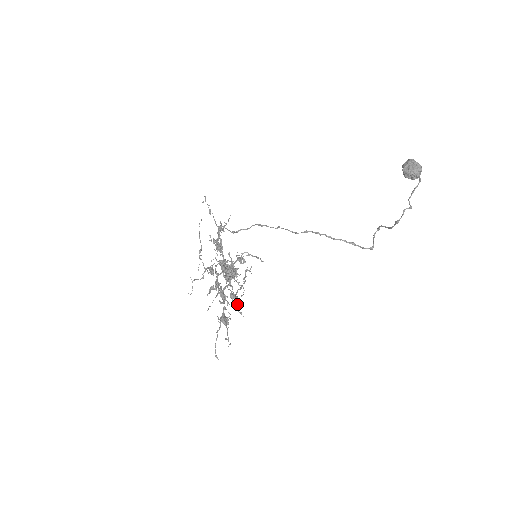
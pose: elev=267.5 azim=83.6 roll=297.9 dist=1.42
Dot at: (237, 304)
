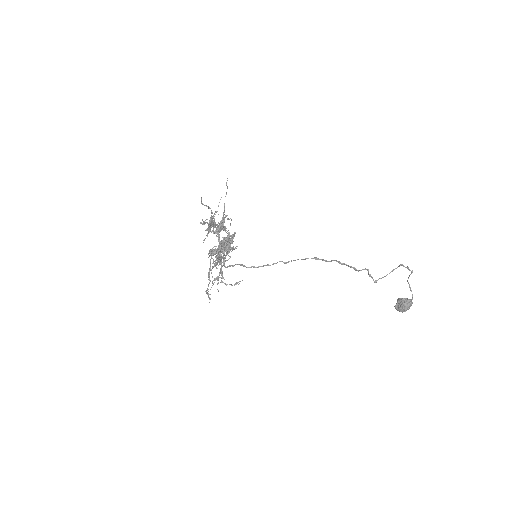
Dot at: (215, 249)
